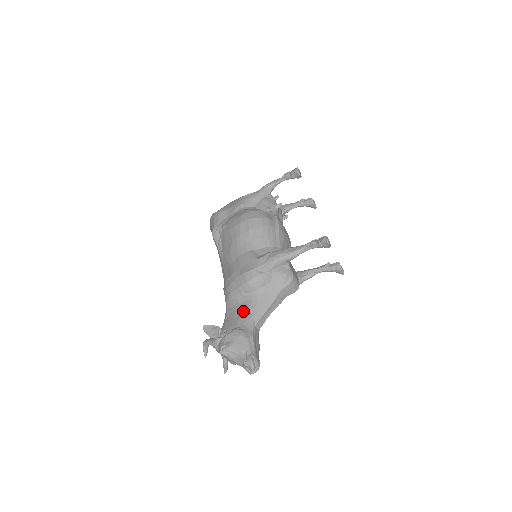
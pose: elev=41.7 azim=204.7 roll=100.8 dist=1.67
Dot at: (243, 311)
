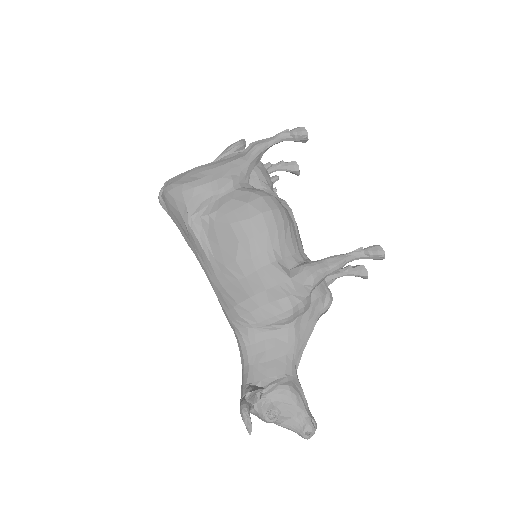
Dot at: (278, 352)
